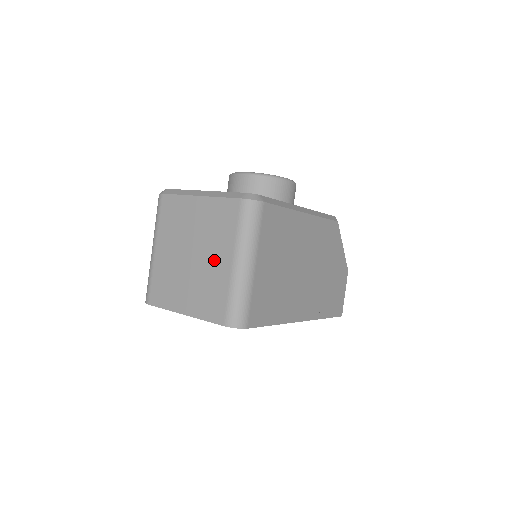
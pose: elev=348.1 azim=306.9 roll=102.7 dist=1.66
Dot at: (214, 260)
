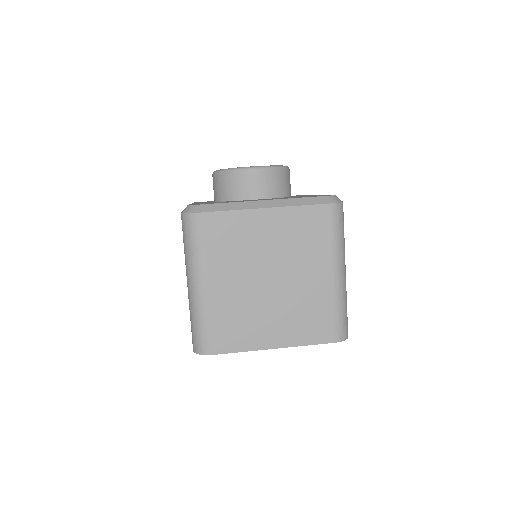
Dot at: (307, 278)
